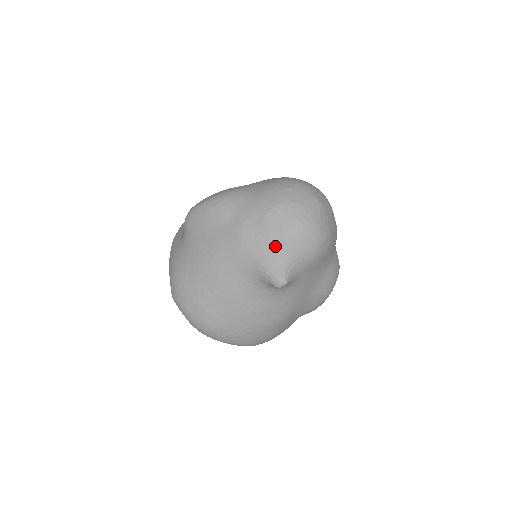
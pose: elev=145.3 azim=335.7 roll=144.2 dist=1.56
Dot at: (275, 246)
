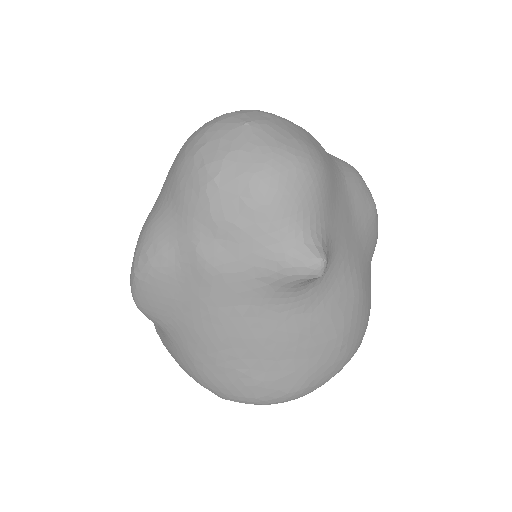
Dot at: (262, 234)
